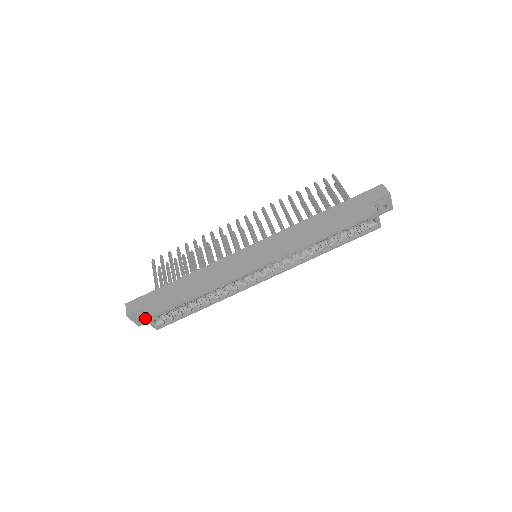
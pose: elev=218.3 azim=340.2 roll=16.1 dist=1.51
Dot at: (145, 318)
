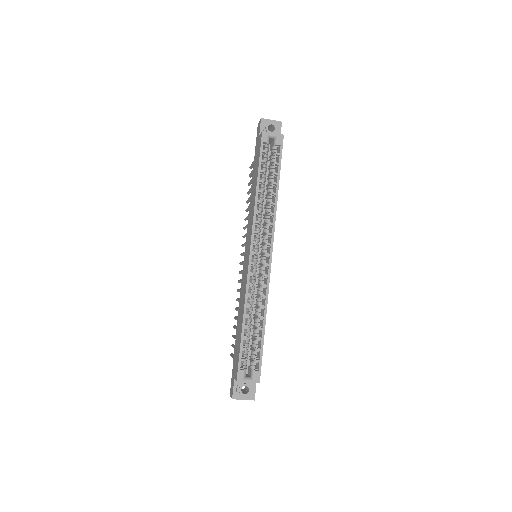
Dot at: occluded
